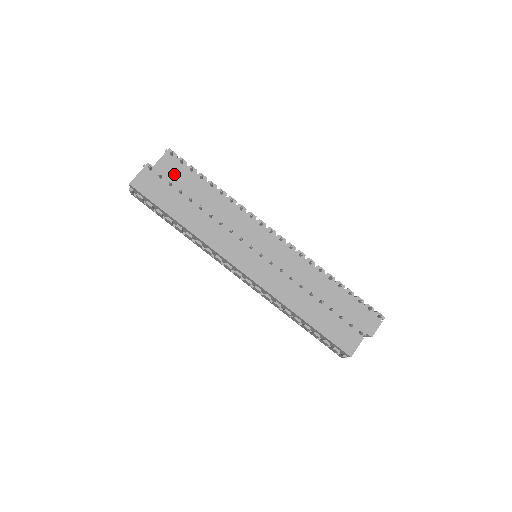
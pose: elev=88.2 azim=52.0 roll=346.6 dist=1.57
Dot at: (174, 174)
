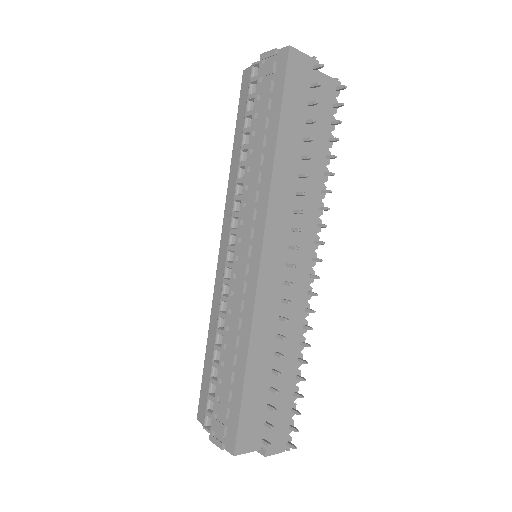
Dot at: (321, 103)
